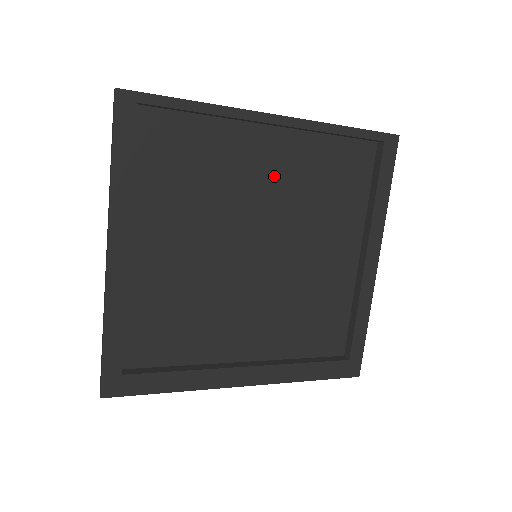
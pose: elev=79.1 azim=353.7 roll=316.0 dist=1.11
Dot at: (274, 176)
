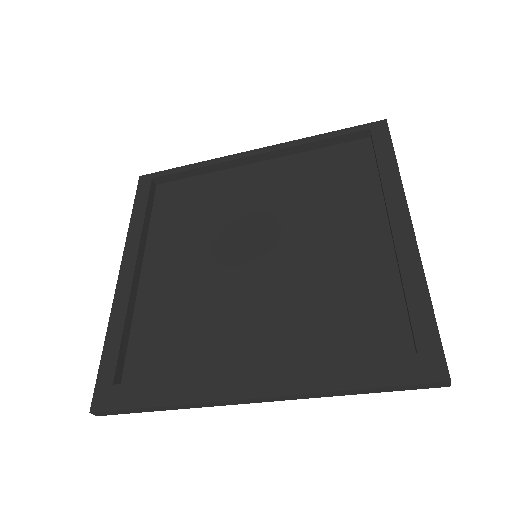
Dot at: (266, 192)
